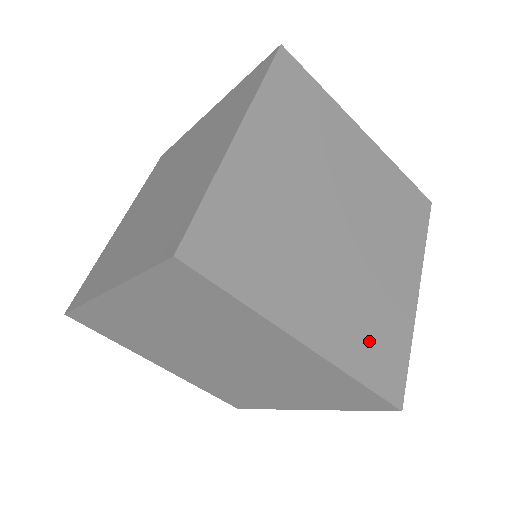
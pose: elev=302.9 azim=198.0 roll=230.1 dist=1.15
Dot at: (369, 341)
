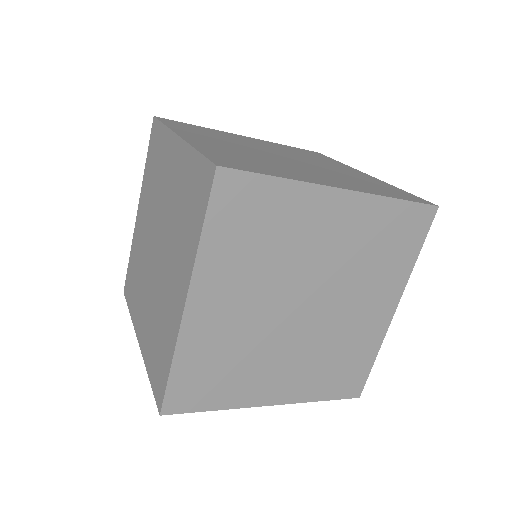
Dot at: (332, 374)
